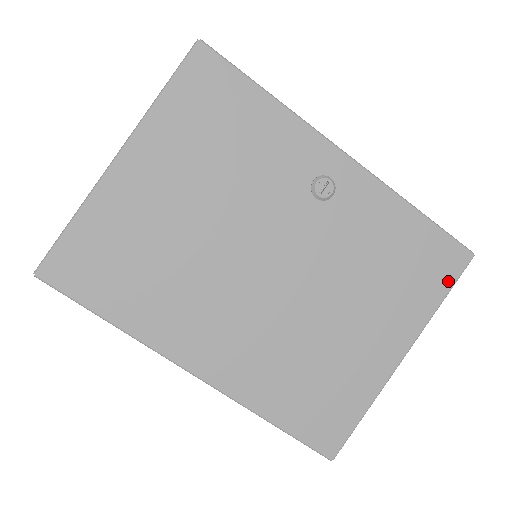
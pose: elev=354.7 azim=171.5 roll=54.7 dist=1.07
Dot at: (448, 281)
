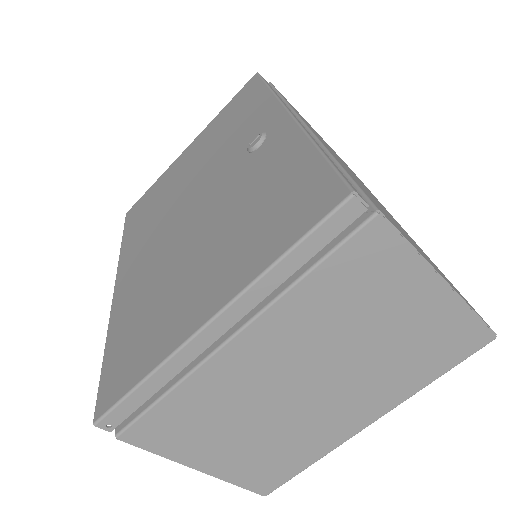
Dot at: (302, 228)
